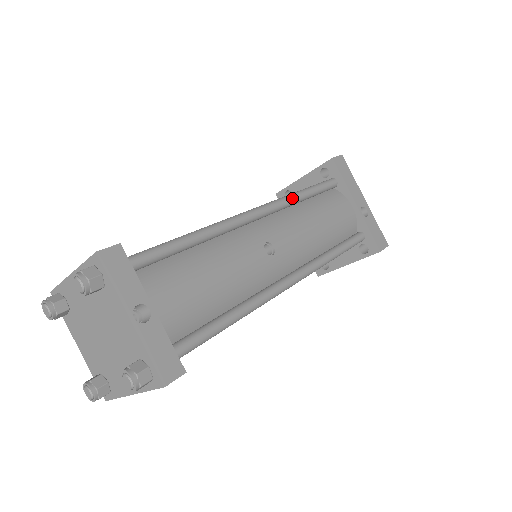
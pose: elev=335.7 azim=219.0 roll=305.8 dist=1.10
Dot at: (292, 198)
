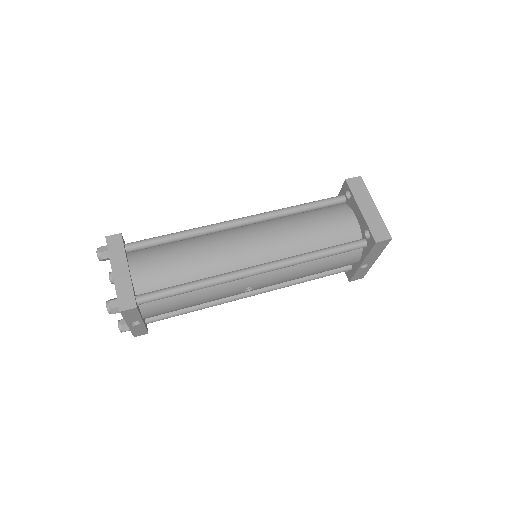
Dot at: occluded
